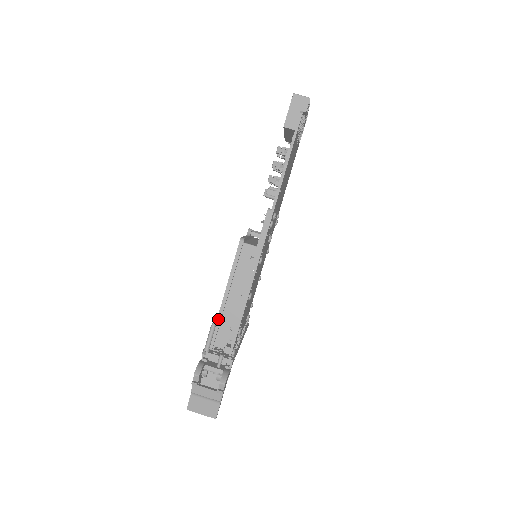
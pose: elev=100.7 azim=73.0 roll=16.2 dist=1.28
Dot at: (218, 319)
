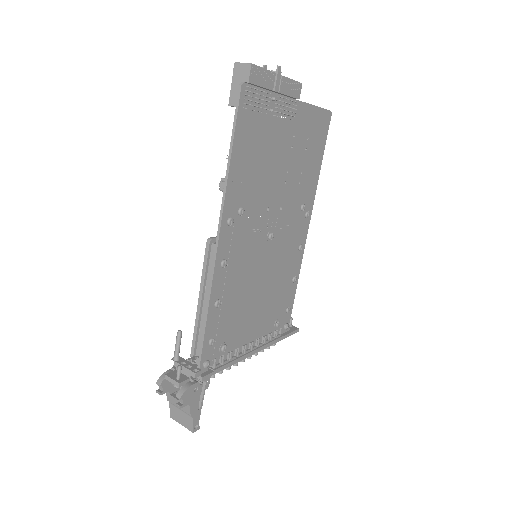
Dot at: (195, 326)
